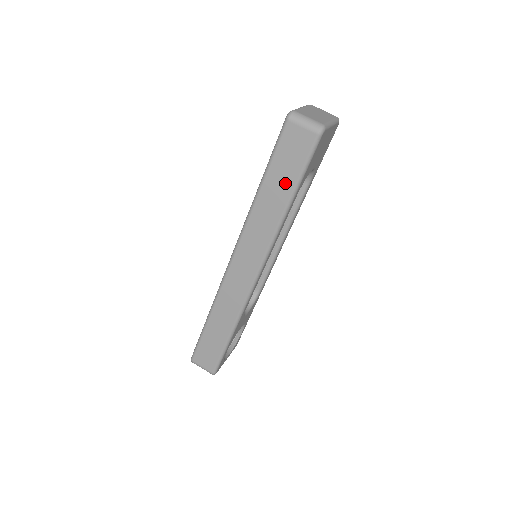
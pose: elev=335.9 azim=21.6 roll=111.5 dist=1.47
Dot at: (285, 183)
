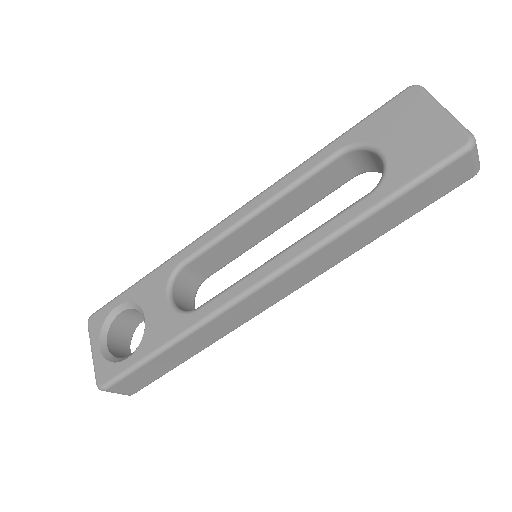
Dot at: (402, 214)
